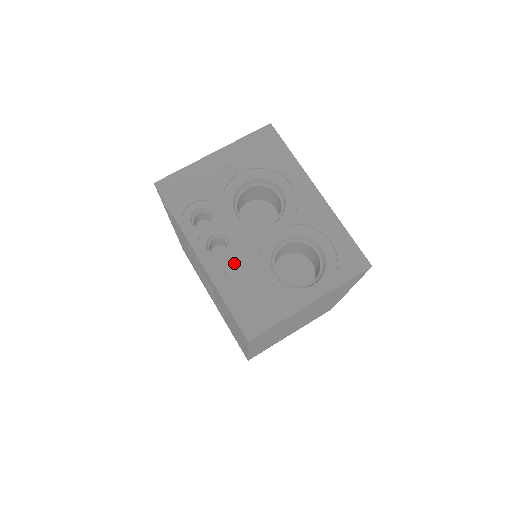
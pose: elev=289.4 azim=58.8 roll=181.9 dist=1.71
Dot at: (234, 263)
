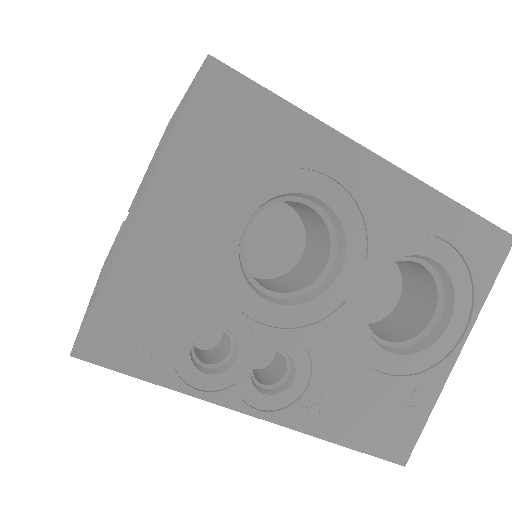
Dot at: (320, 383)
